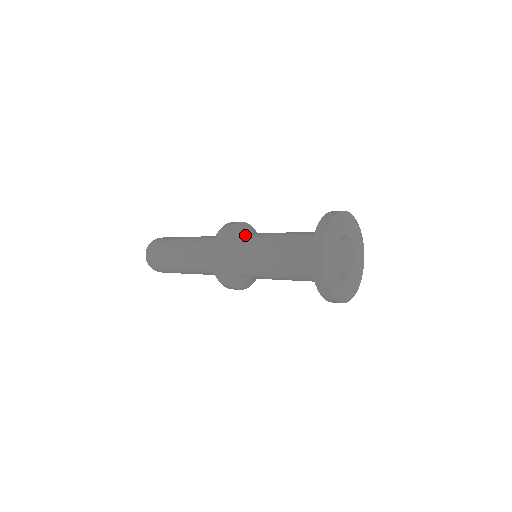
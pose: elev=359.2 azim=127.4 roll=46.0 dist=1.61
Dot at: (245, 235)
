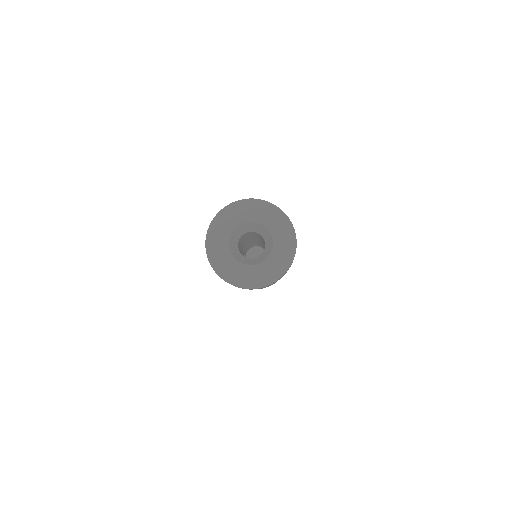
Dot at: occluded
